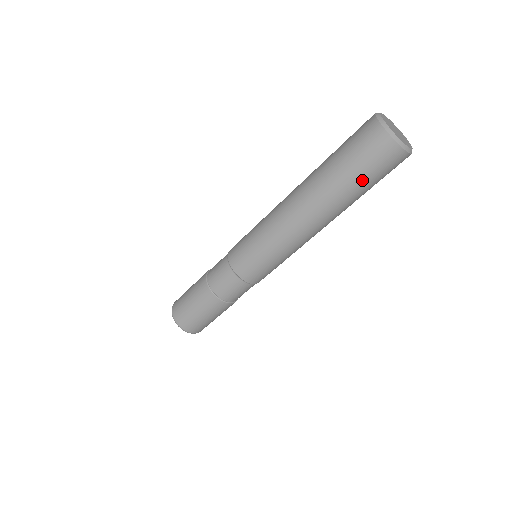
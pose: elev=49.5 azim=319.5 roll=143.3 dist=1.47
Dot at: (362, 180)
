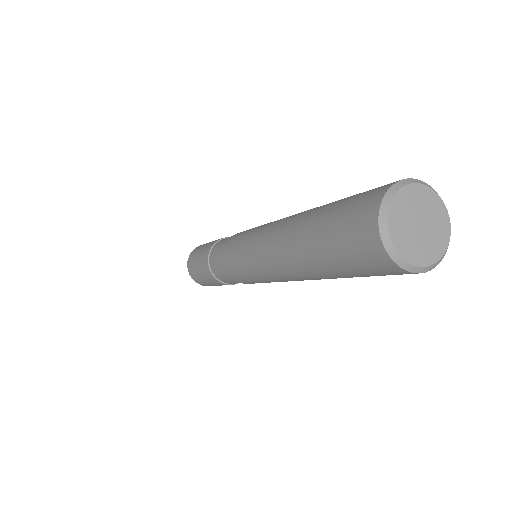
Dot at: (348, 272)
